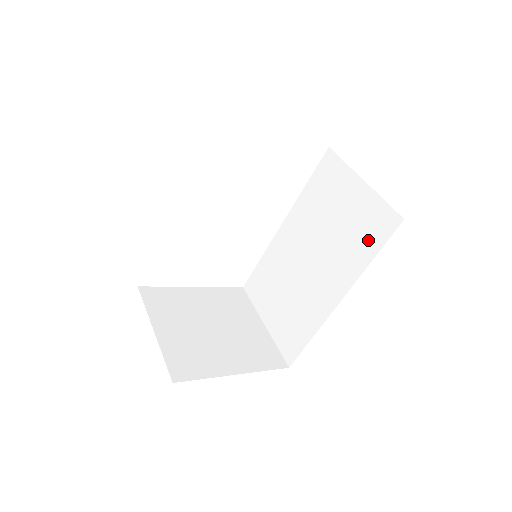
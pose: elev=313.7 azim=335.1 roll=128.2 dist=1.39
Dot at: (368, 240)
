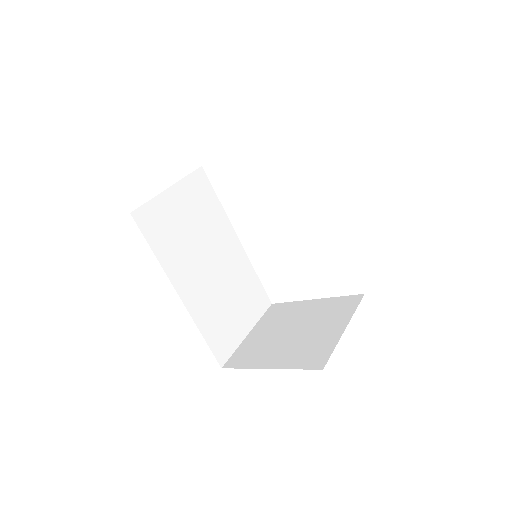
Dot at: occluded
